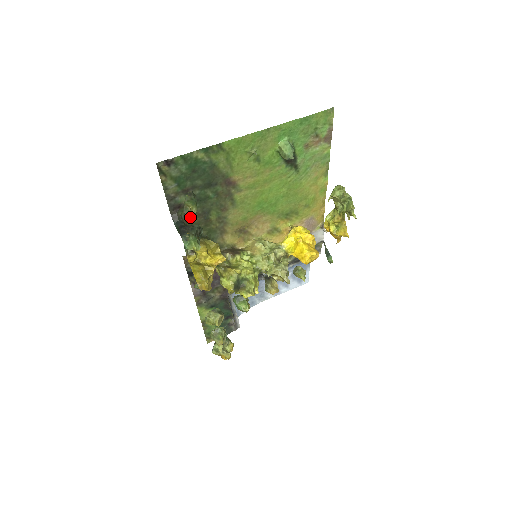
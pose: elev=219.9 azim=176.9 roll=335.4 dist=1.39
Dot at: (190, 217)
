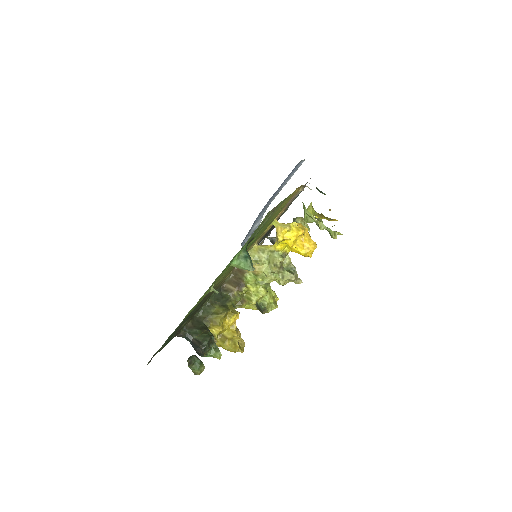
Dot at: (190, 319)
